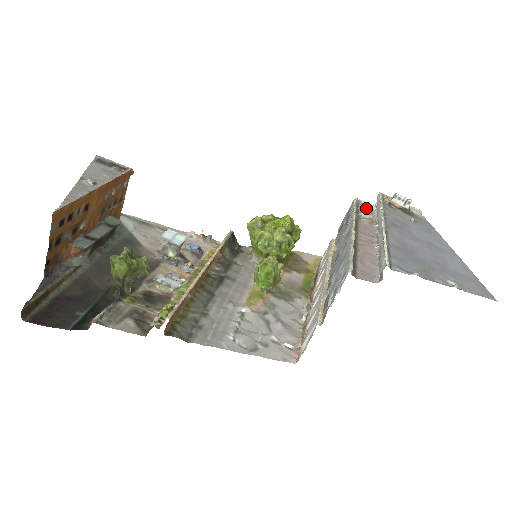
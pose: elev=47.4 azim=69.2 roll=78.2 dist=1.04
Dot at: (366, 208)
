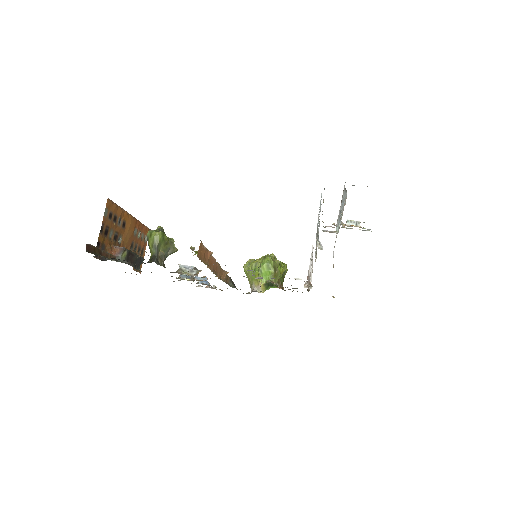
Dot at: (330, 232)
